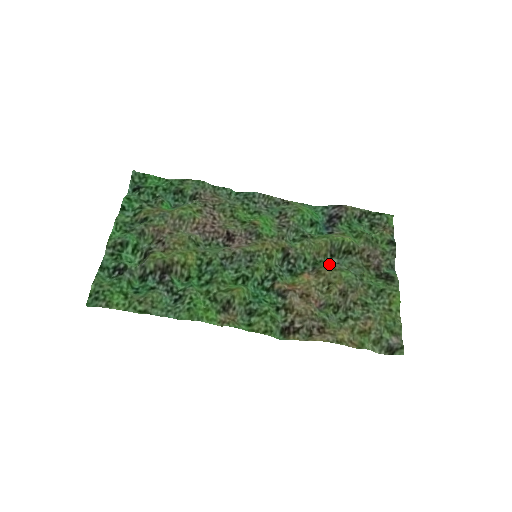
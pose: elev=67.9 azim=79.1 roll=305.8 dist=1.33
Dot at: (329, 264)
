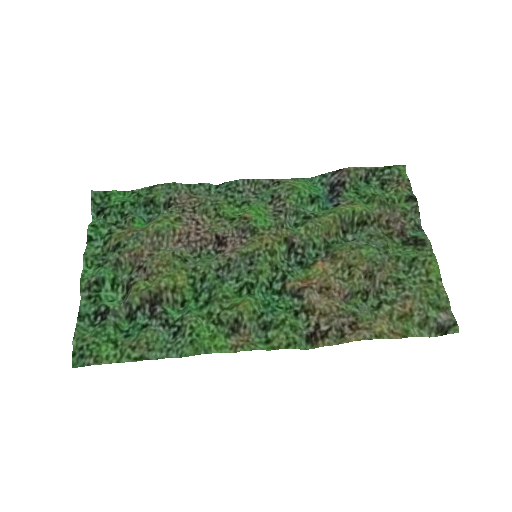
Dot at: (344, 243)
